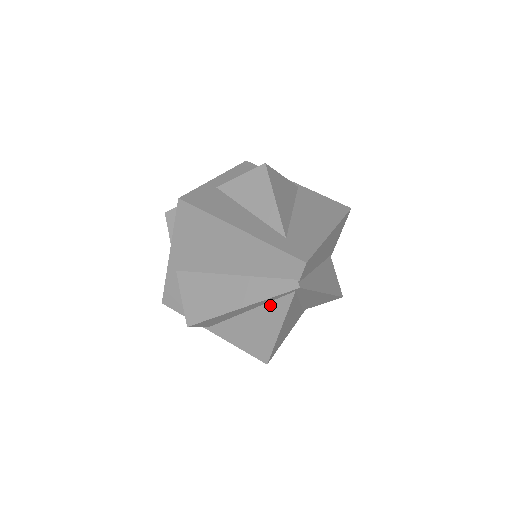
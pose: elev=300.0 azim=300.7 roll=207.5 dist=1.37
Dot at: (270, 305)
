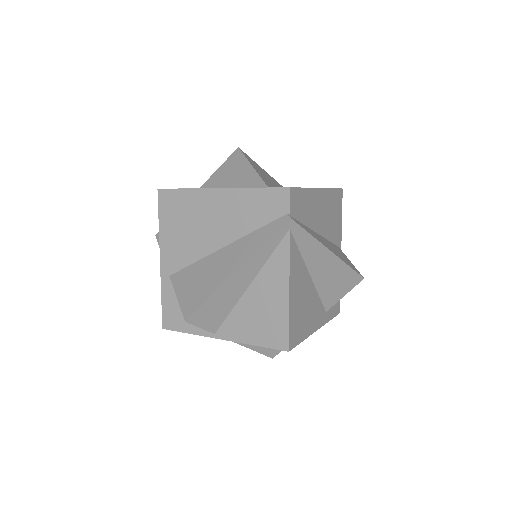
Dot at: (270, 263)
